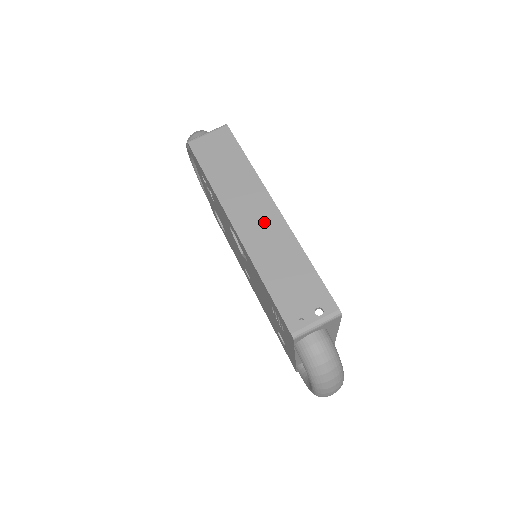
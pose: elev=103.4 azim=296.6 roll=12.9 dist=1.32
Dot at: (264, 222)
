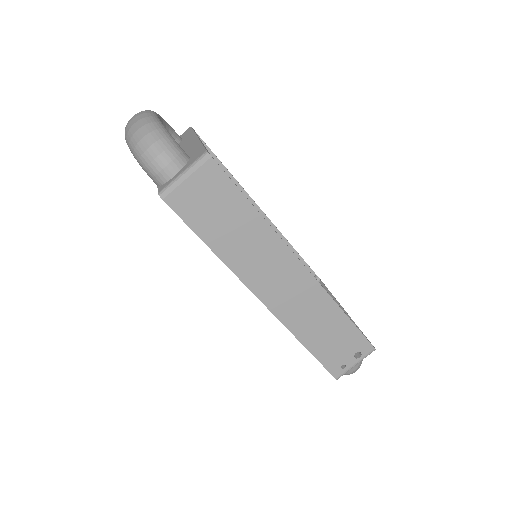
Dot at: (293, 287)
